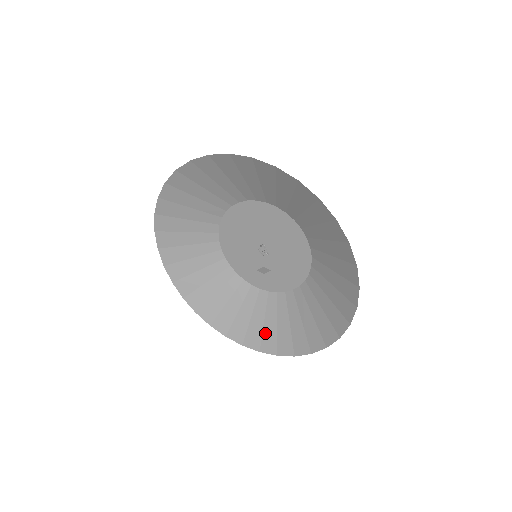
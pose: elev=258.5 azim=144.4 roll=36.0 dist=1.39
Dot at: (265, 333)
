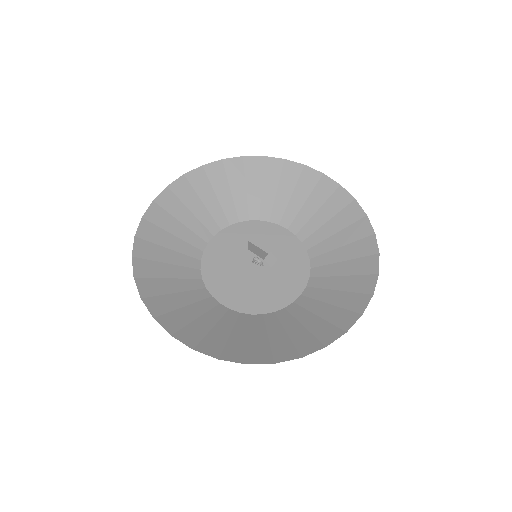
Dot at: (295, 340)
